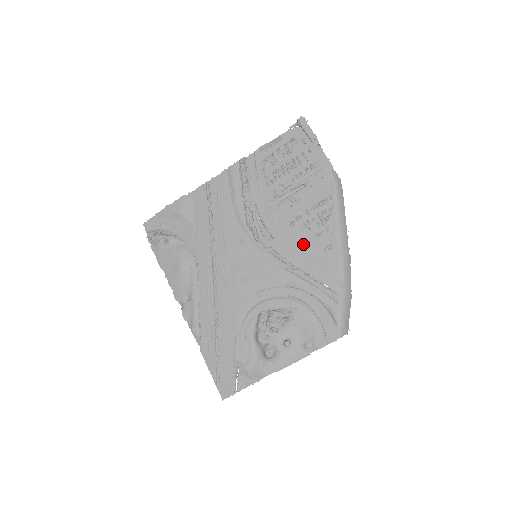
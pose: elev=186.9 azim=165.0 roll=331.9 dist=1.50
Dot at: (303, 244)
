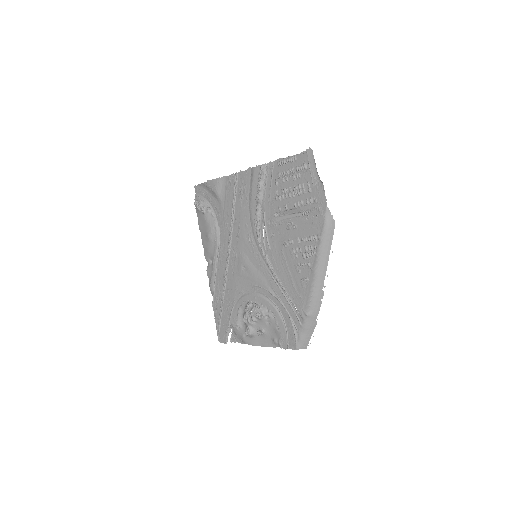
Dot at: (289, 265)
